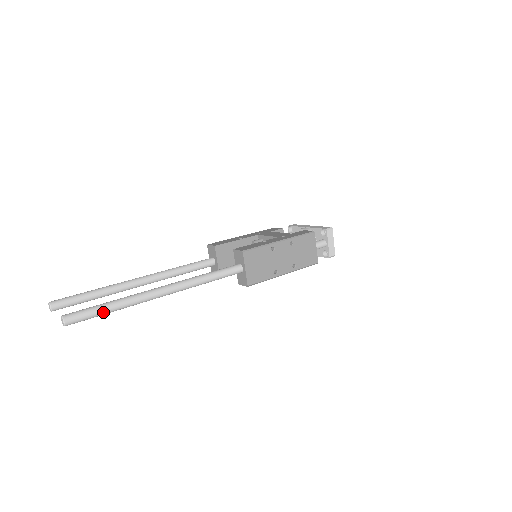
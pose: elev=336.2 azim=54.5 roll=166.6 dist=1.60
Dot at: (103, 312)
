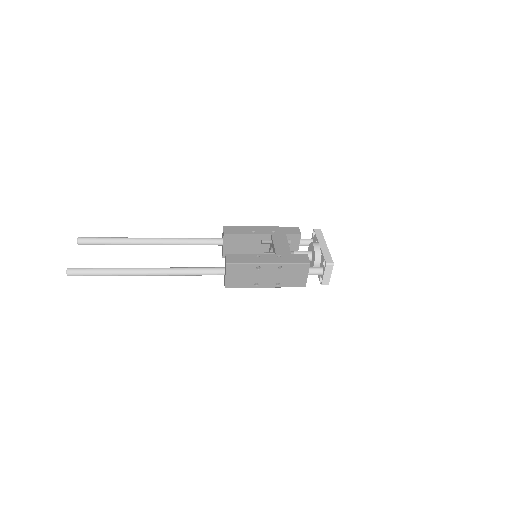
Dot at: (97, 275)
